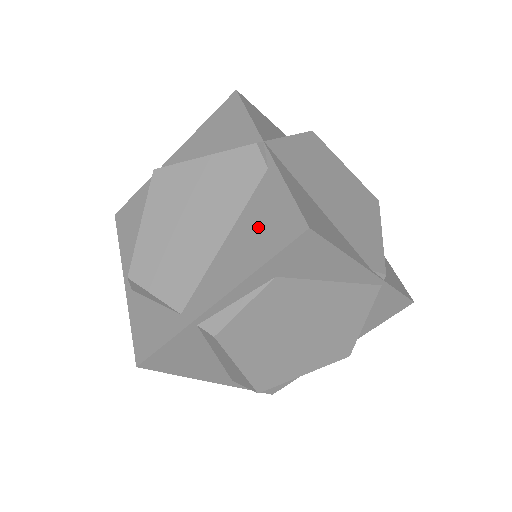
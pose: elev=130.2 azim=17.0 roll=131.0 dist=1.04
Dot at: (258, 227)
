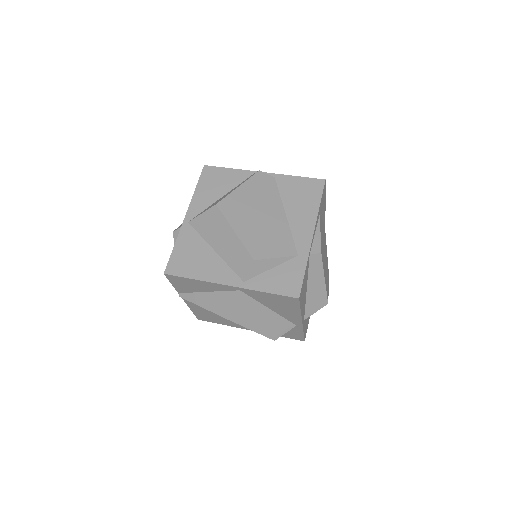
Dot at: (299, 196)
